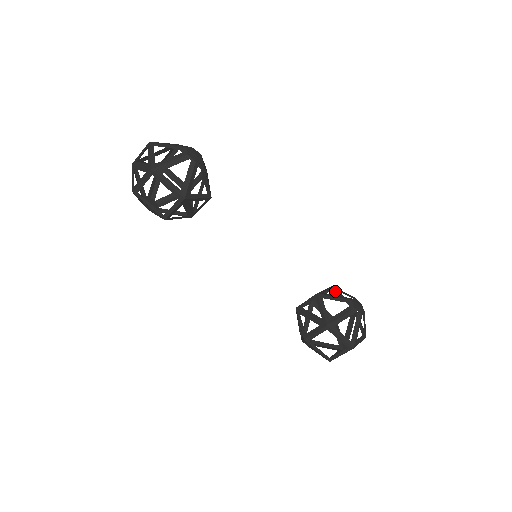
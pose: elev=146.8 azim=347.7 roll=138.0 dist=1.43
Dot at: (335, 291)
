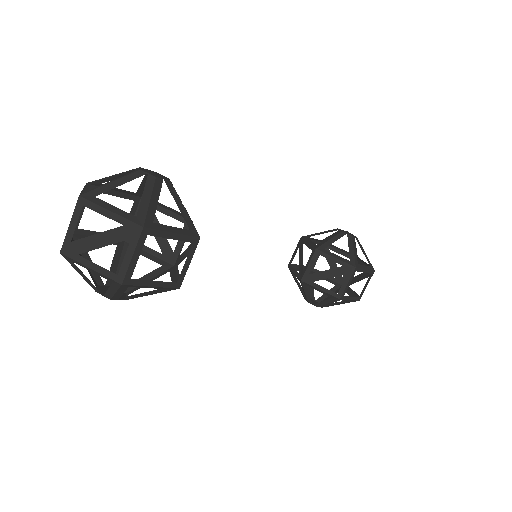
Dot at: occluded
